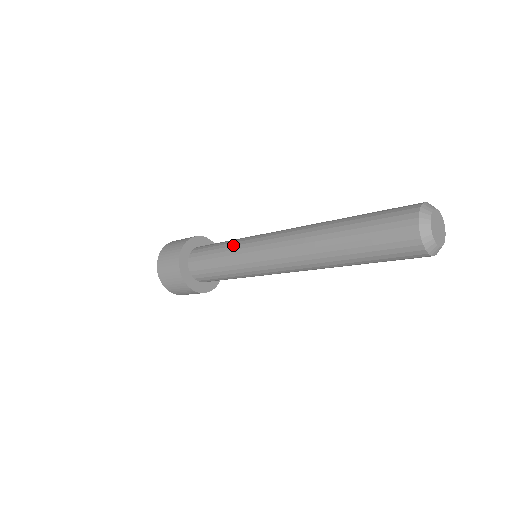
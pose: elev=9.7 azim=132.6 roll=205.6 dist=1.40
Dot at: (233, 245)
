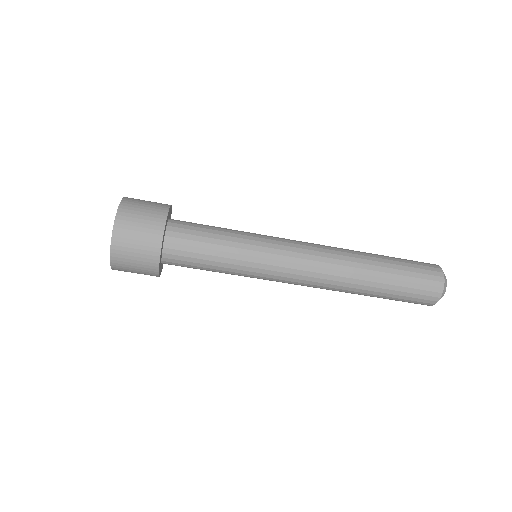
Dot at: occluded
